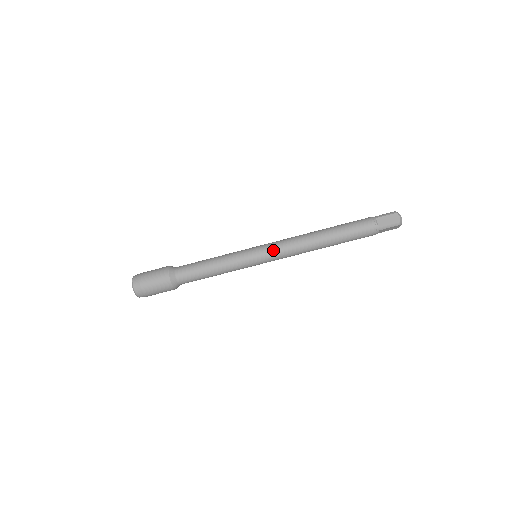
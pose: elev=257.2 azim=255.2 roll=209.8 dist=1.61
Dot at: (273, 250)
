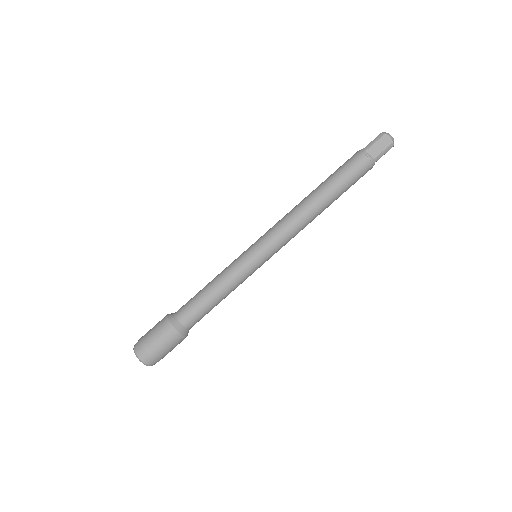
Dot at: (274, 242)
